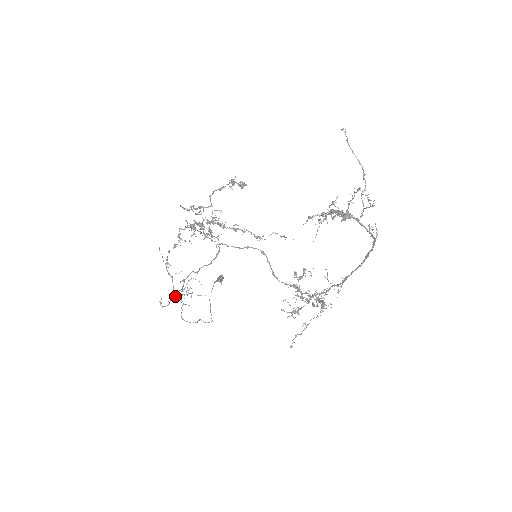
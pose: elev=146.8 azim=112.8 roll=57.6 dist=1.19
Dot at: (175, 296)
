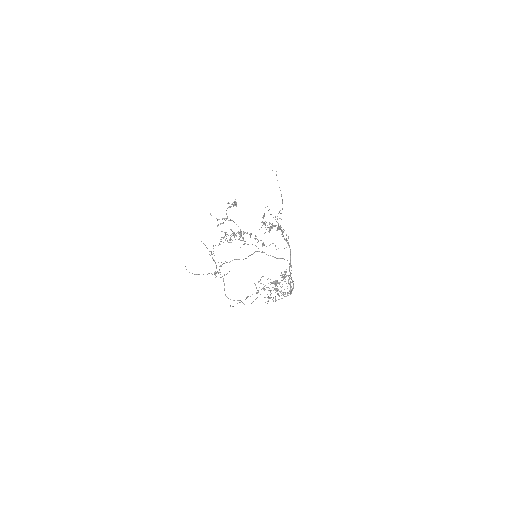
Dot at: (212, 274)
